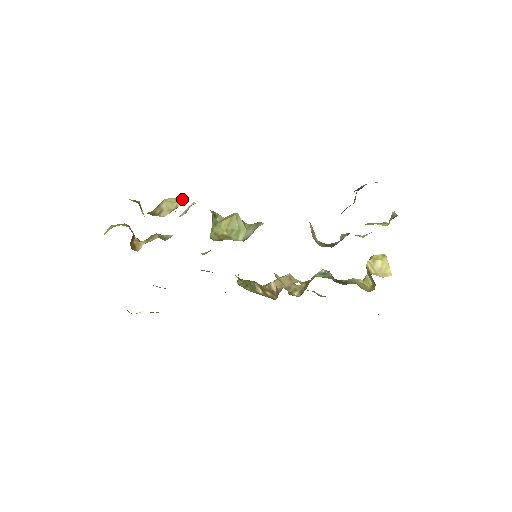
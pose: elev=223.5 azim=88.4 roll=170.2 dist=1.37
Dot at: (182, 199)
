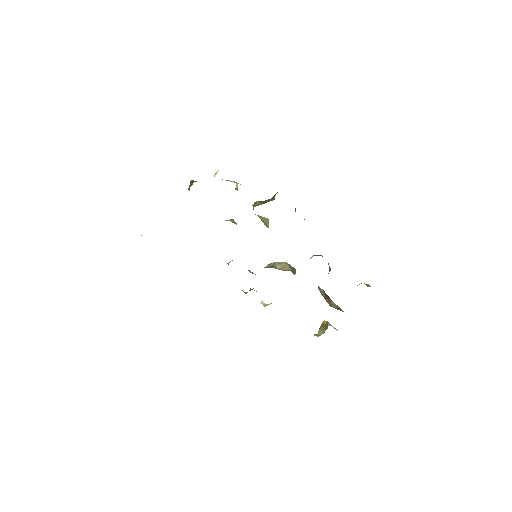
Dot at: occluded
